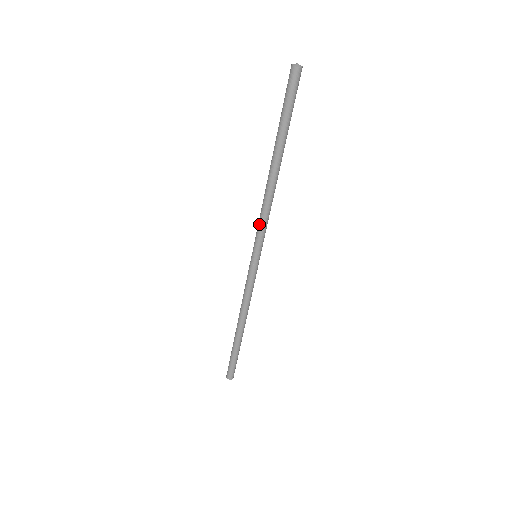
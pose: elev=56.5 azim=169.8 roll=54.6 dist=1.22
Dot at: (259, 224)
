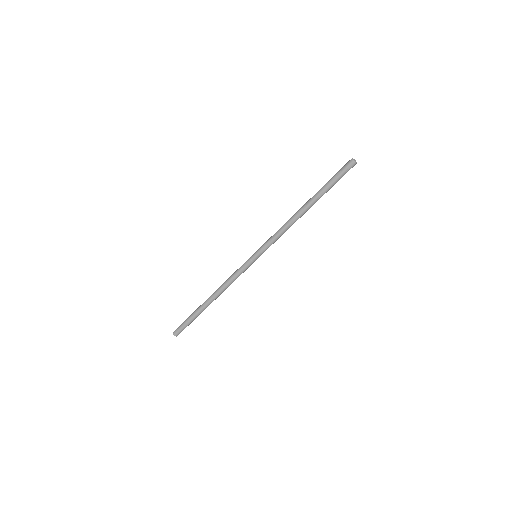
Dot at: (273, 235)
